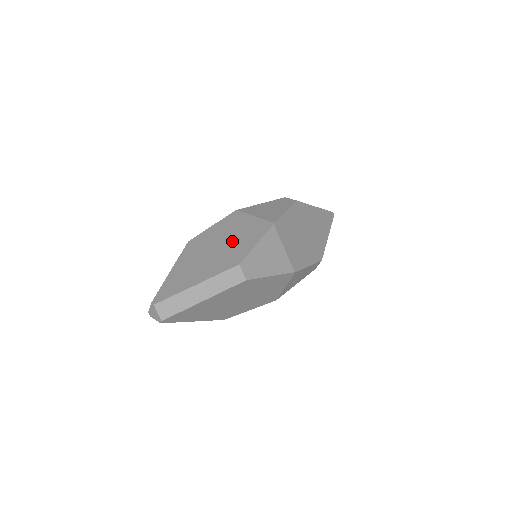
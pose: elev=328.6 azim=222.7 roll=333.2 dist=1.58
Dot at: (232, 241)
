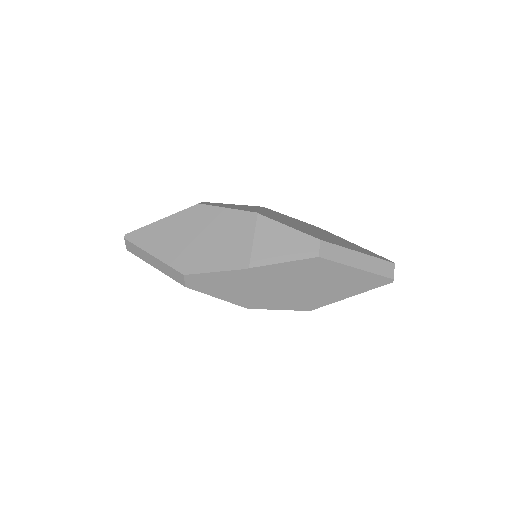
Dot at: (210, 245)
